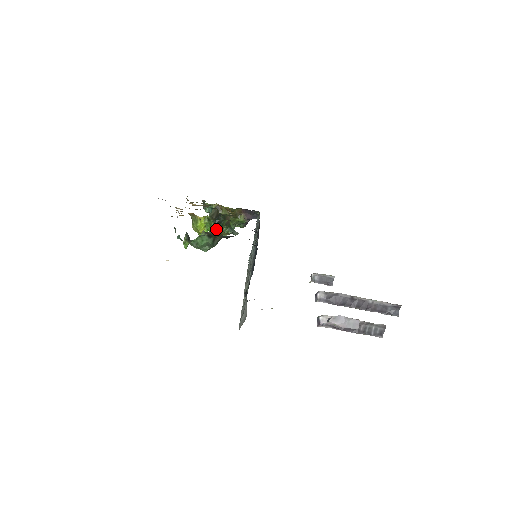
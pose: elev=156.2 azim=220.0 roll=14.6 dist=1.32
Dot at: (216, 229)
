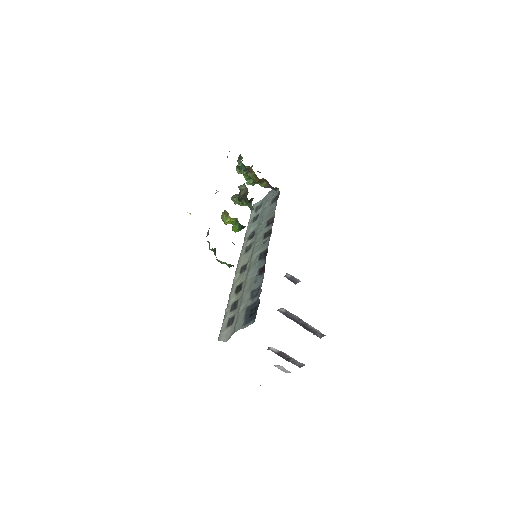
Dot at: (238, 229)
